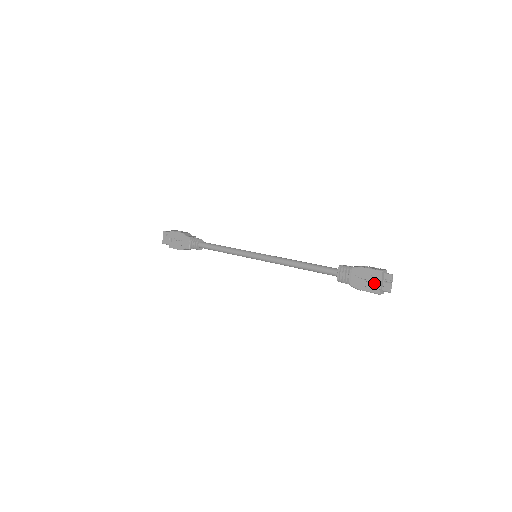
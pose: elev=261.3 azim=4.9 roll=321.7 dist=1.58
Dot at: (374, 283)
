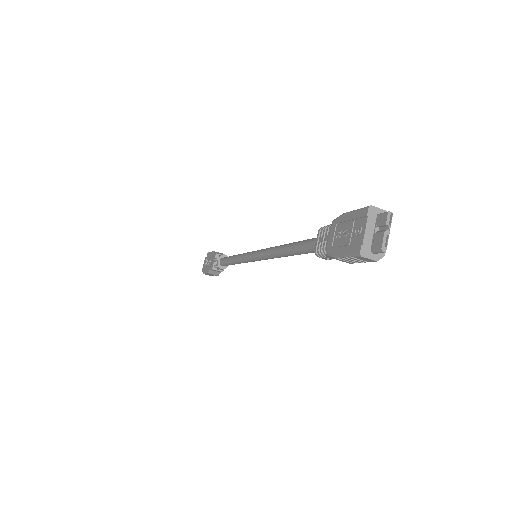
Dot at: (355, 235)
